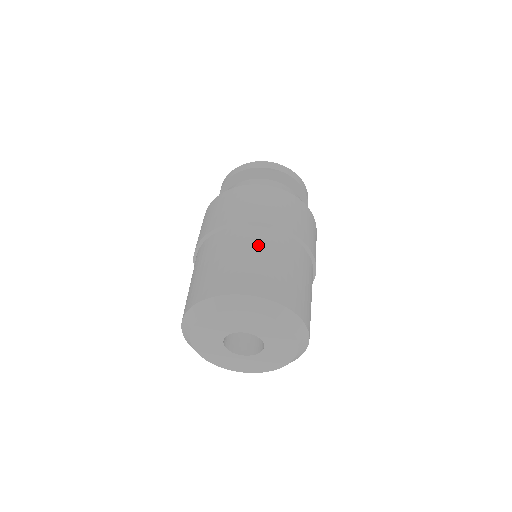
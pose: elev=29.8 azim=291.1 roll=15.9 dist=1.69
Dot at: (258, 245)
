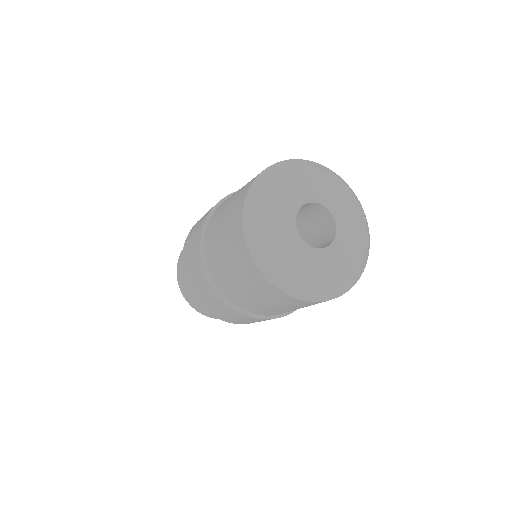
Dot at: occluded
